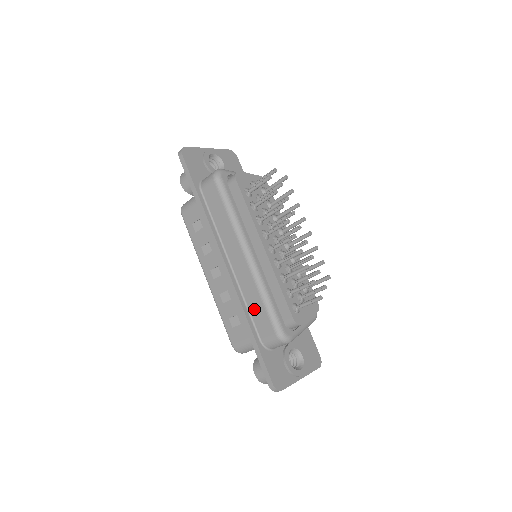
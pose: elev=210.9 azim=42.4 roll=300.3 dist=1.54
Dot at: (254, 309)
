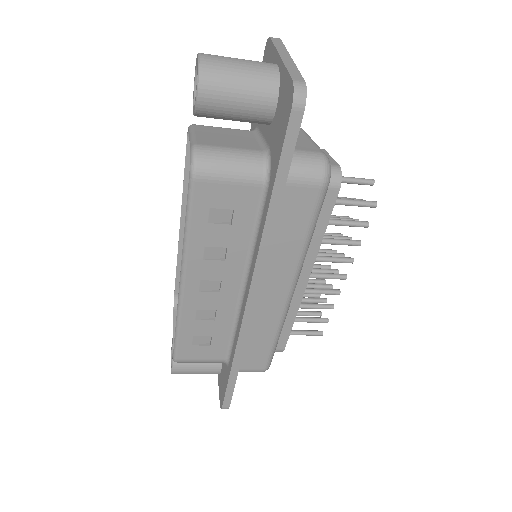
Dot at: (254, 345)
